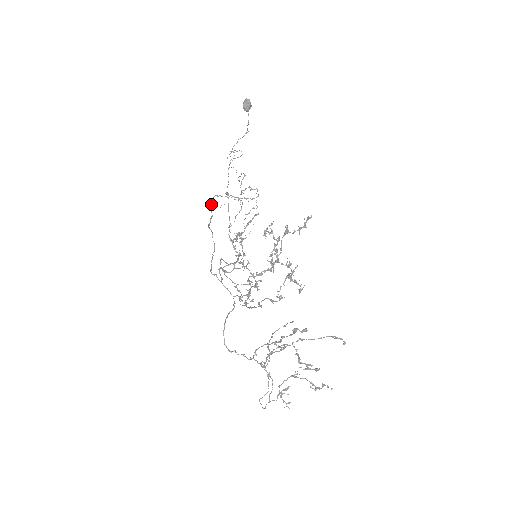
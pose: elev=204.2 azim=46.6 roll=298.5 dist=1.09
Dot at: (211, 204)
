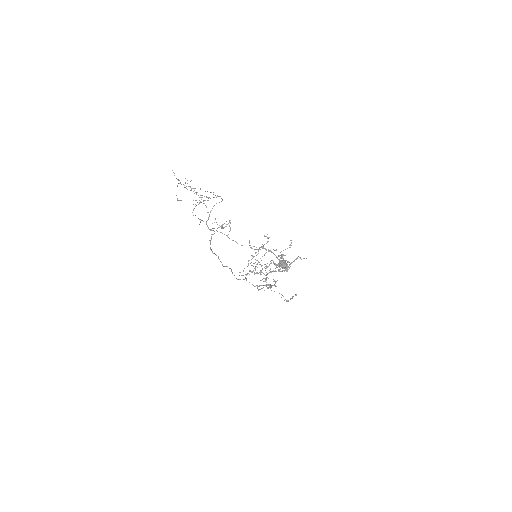
Dot at: occluded
